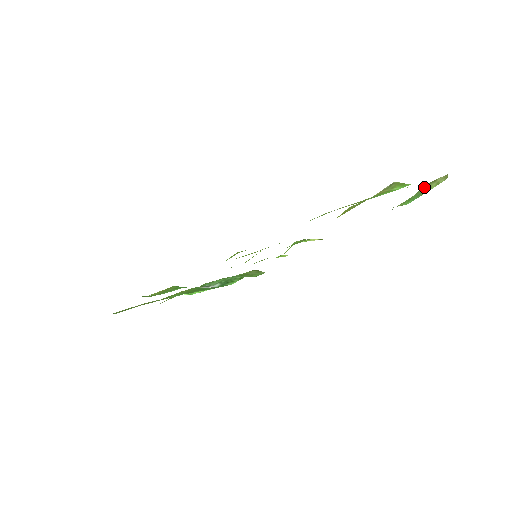
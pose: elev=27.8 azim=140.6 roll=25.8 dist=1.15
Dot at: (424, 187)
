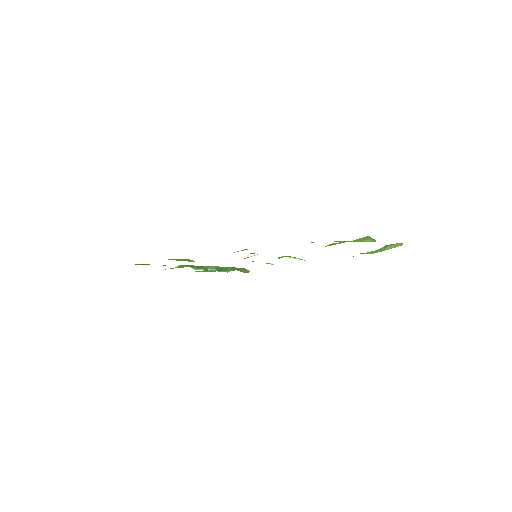
Dot at: (386, 246)
